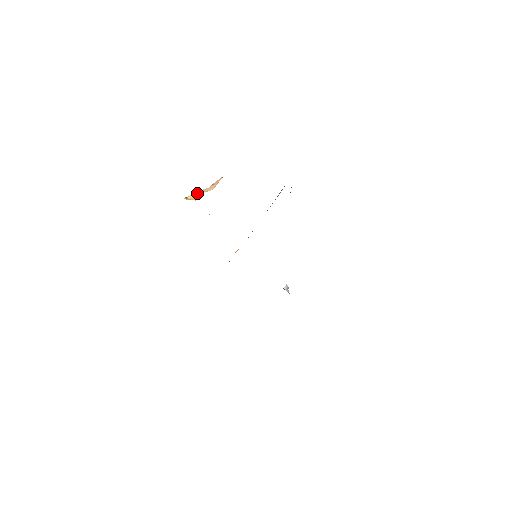
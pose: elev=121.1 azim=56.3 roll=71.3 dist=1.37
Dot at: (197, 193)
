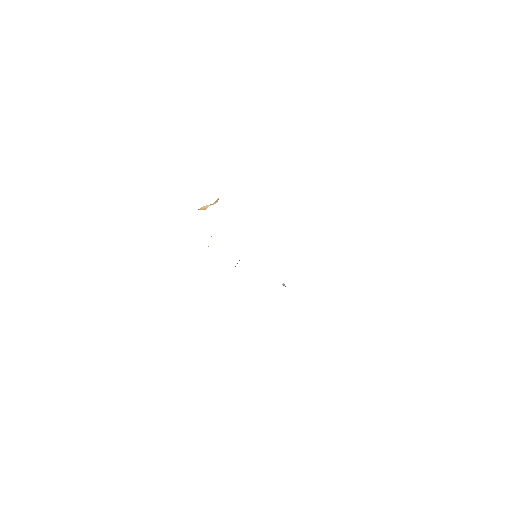
Dot at: (205, 206)
